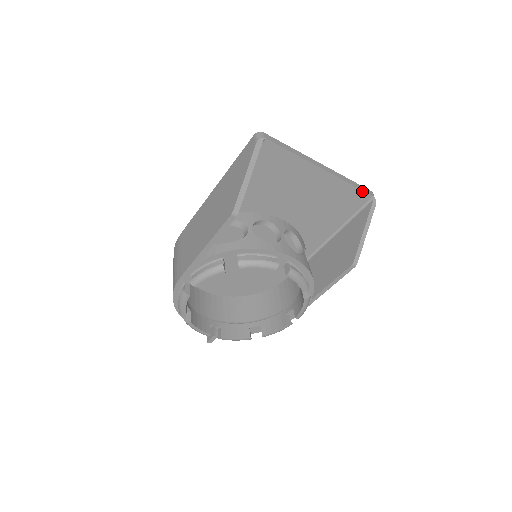
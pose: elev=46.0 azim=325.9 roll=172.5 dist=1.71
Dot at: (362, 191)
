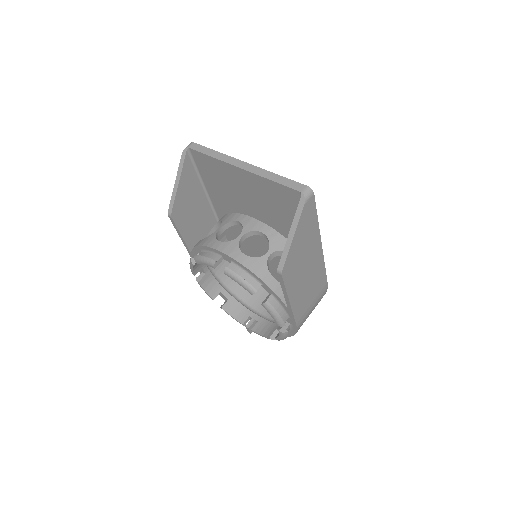
Dot at: (287, 187)
